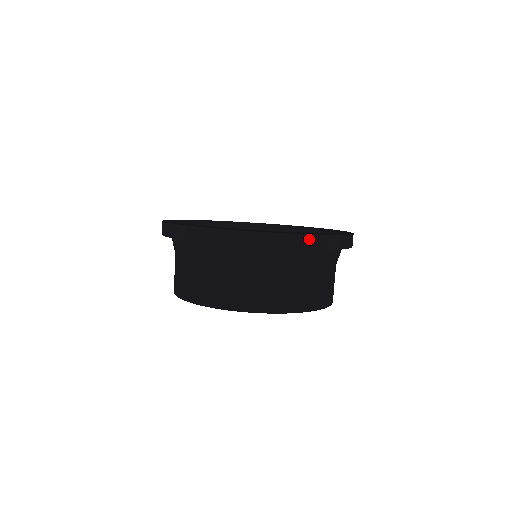
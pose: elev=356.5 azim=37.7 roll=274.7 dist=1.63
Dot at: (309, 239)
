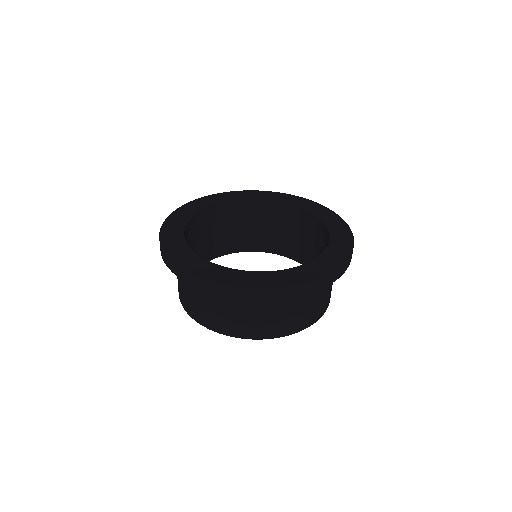
Dot at: occluded
